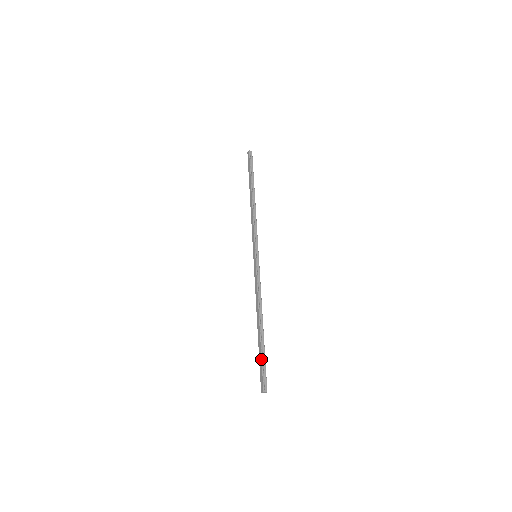
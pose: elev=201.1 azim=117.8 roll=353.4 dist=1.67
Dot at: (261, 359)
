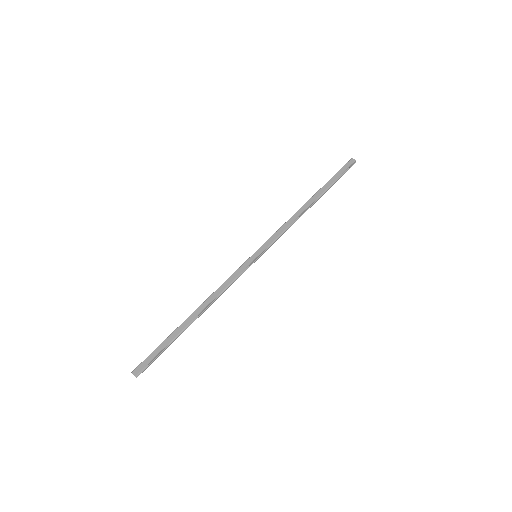
Dot at: (164, 348)
